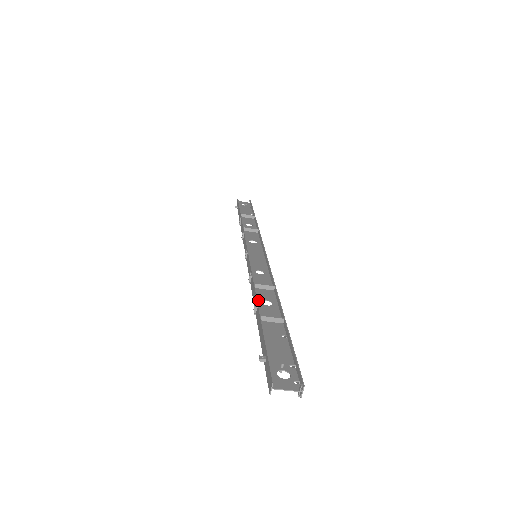
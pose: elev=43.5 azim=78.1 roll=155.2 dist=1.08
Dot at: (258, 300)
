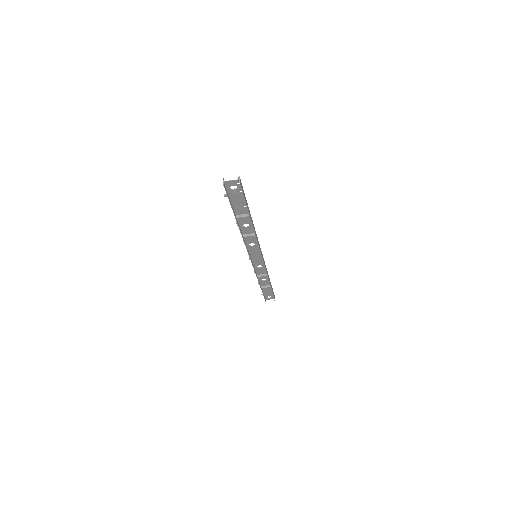
Dot at: (241, 226)
